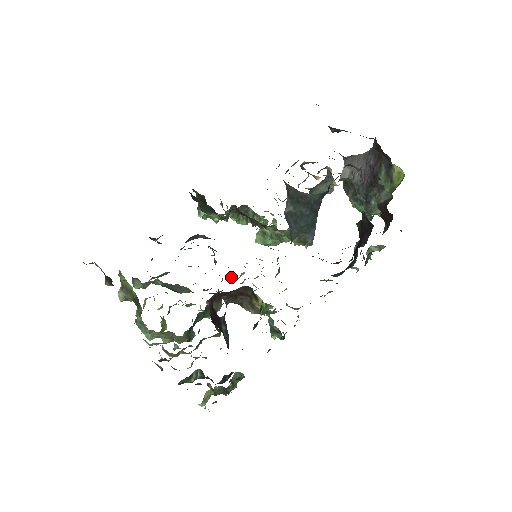
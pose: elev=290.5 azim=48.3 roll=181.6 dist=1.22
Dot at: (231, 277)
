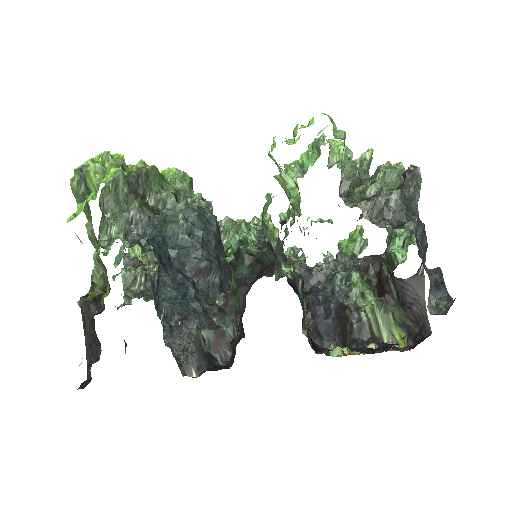
Dot at: occluded
